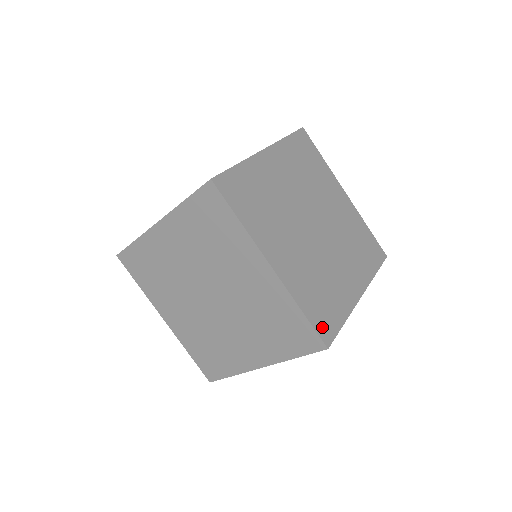
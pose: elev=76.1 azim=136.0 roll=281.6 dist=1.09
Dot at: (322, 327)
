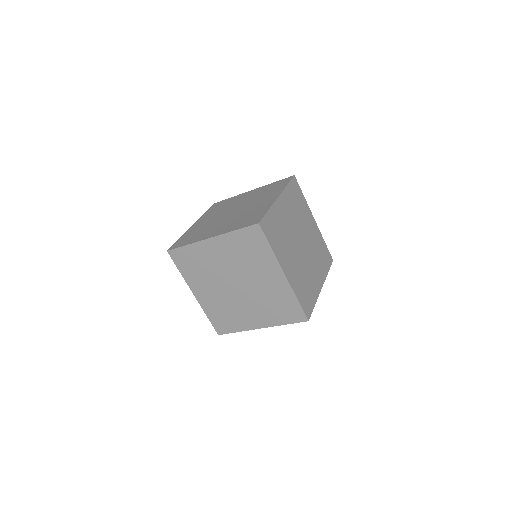
Dot at: (266, 224)
